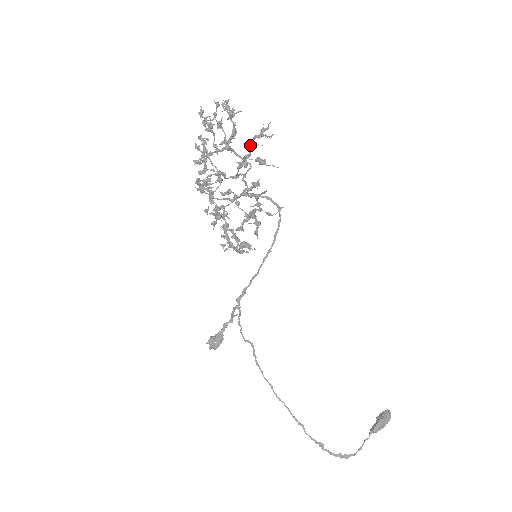
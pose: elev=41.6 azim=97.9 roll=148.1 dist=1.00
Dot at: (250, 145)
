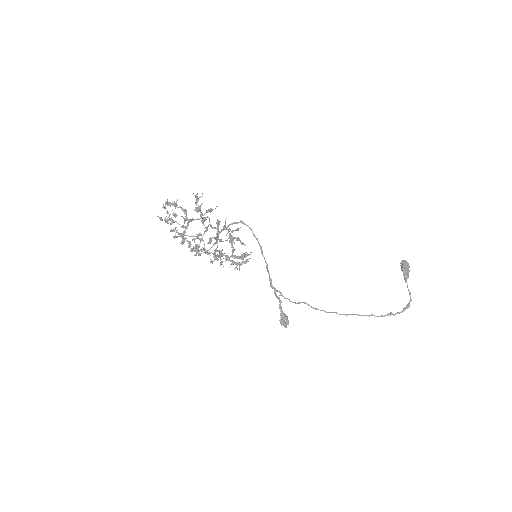
Dot at: (197, 209)
